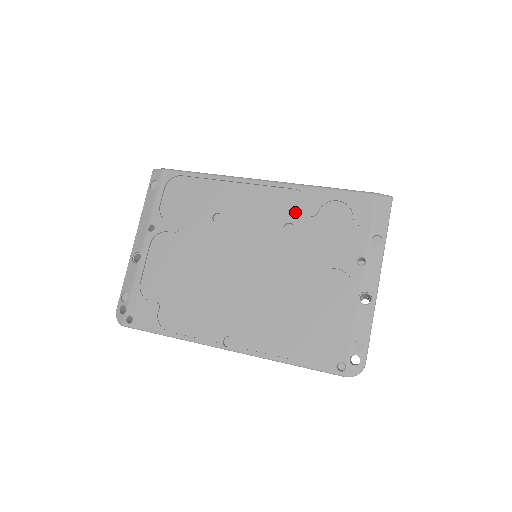
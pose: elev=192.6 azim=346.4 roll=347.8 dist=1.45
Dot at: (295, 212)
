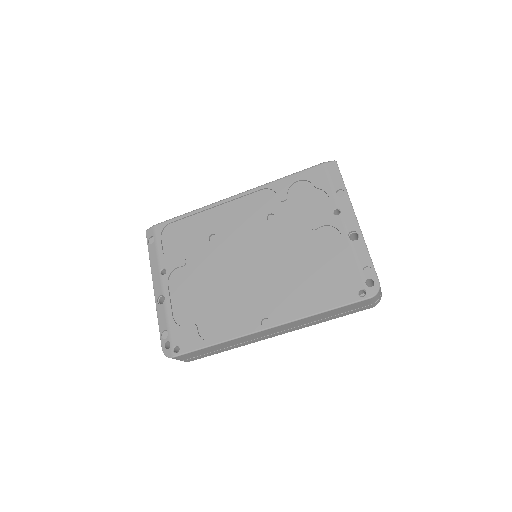
Dot at: (270, 204)
